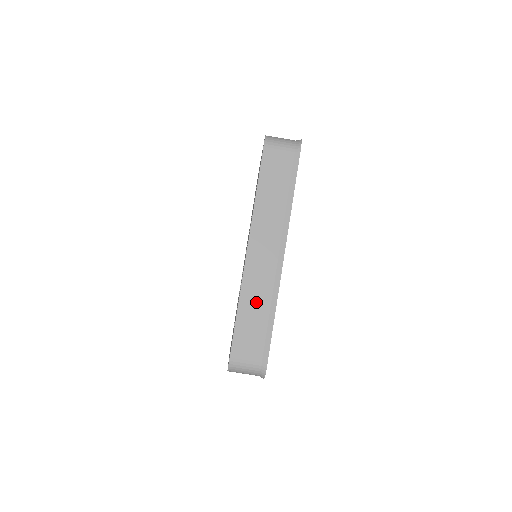
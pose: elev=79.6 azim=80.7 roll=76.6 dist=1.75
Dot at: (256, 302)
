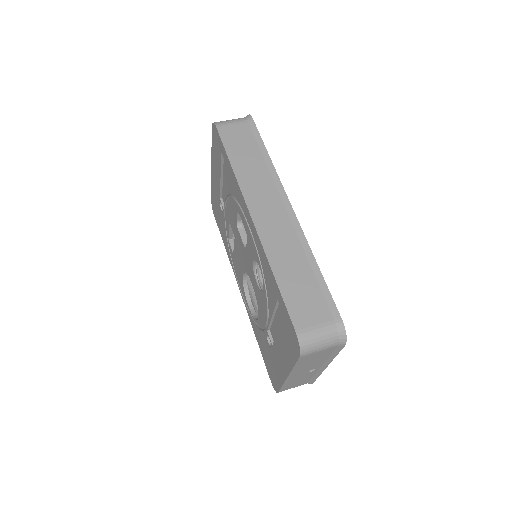
Dot at: (289, 260)
